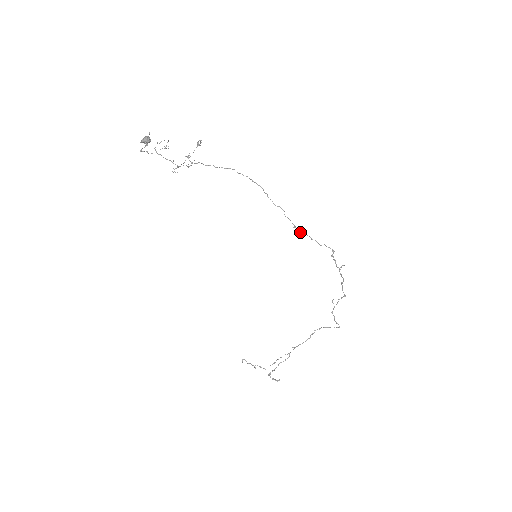
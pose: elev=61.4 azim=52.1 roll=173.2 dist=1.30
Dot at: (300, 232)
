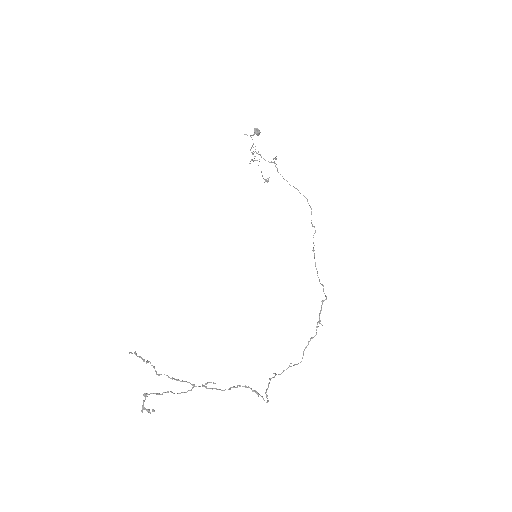
Dot at: (314, 257)
